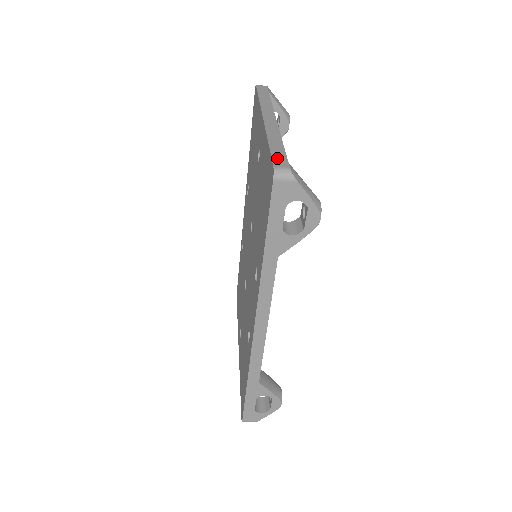
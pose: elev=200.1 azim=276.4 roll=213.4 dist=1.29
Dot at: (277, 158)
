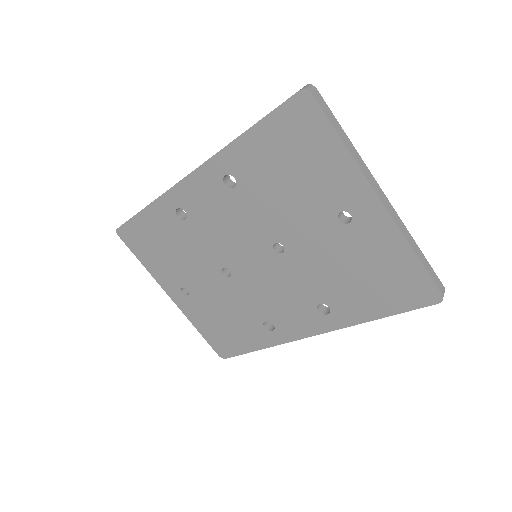
Dot at: (435, 280)
